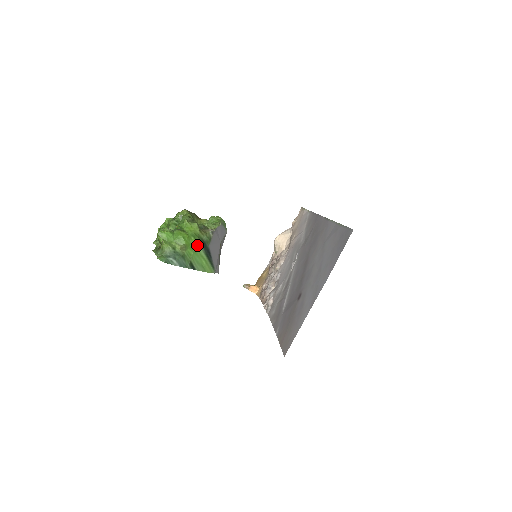
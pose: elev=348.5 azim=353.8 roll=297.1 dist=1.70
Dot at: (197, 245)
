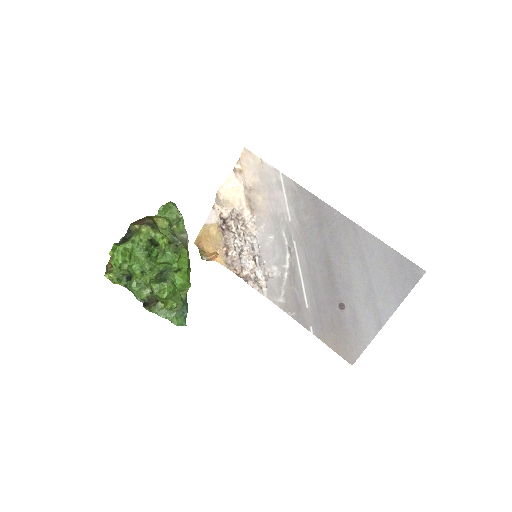
Dot at: occluded
